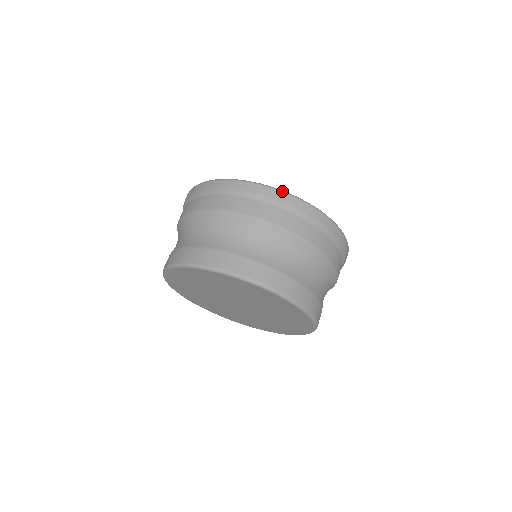
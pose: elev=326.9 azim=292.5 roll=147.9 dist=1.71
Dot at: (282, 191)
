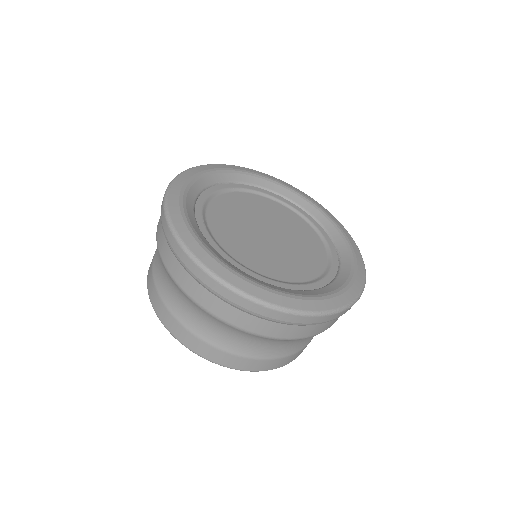
Dot at: (278, 310)
